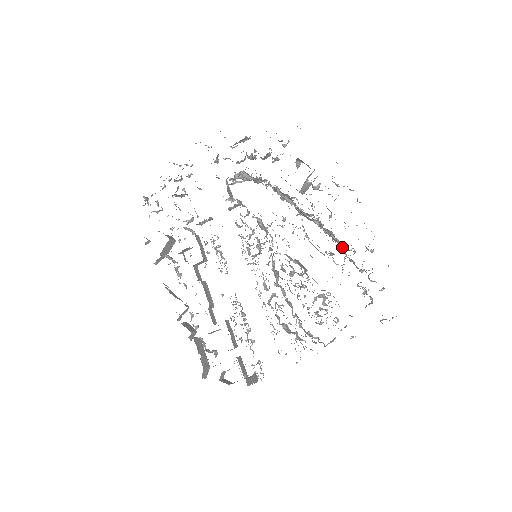
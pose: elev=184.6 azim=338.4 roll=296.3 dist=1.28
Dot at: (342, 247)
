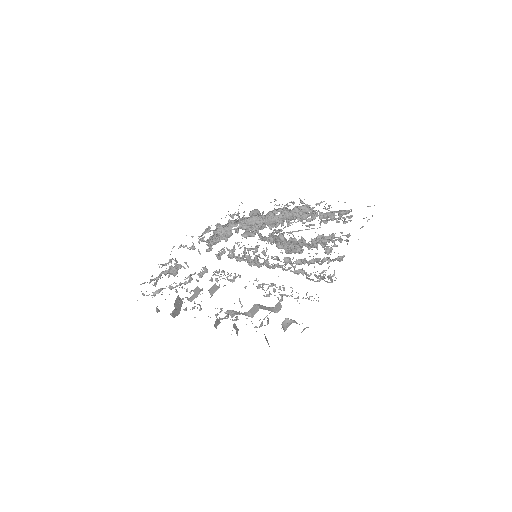
Dot at: (310, 211)
